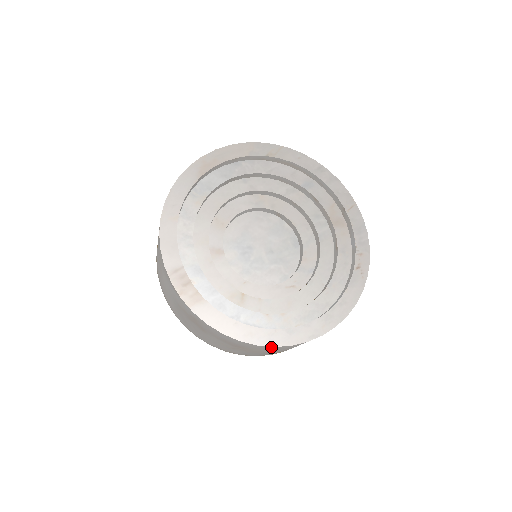
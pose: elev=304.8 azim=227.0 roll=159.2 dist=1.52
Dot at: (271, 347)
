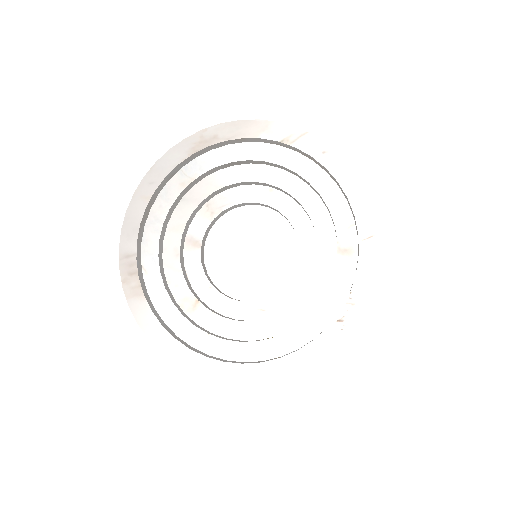
Dot at: (195, 372)
